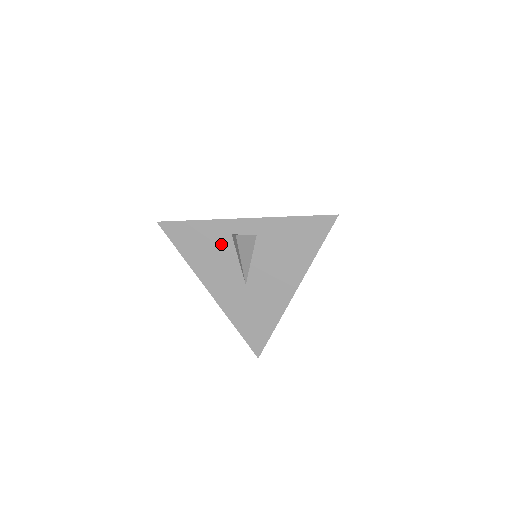
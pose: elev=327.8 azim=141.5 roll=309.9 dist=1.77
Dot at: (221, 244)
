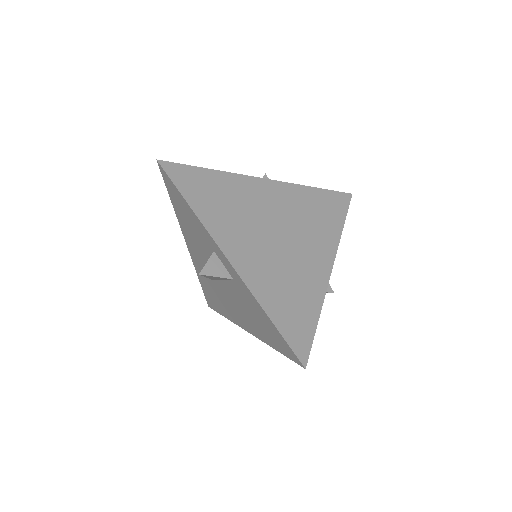
Dot at: (204, 242)
